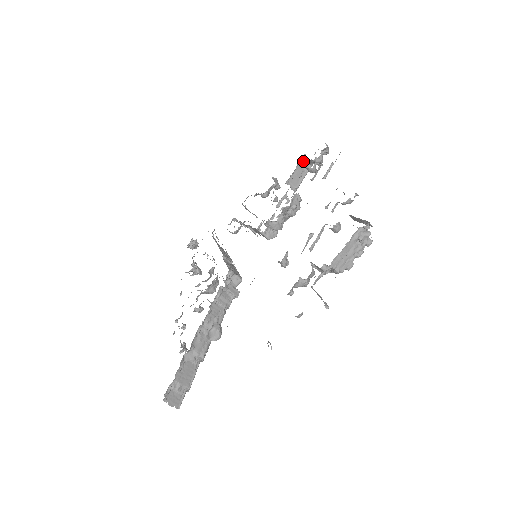
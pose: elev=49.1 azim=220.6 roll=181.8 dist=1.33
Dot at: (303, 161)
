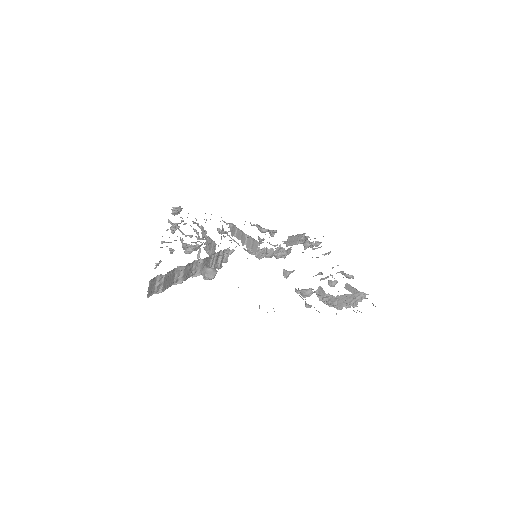
Dot at: (301, 236)
